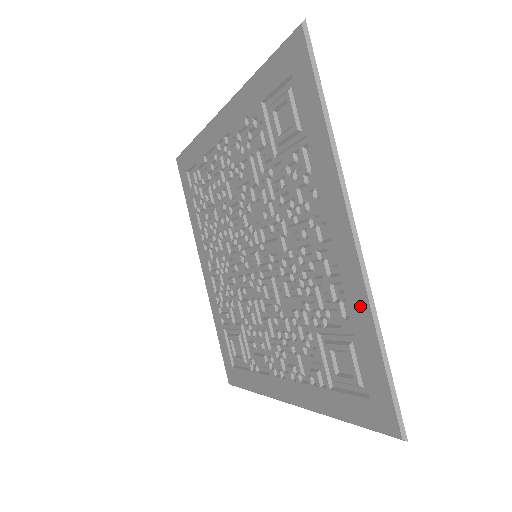
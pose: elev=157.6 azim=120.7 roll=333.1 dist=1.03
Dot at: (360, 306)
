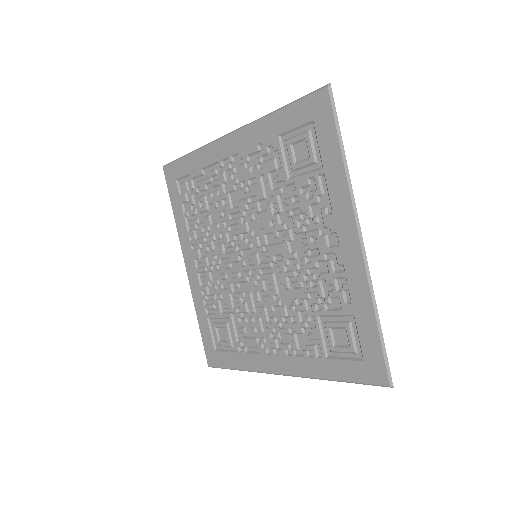
Dot at: (362, 294)
